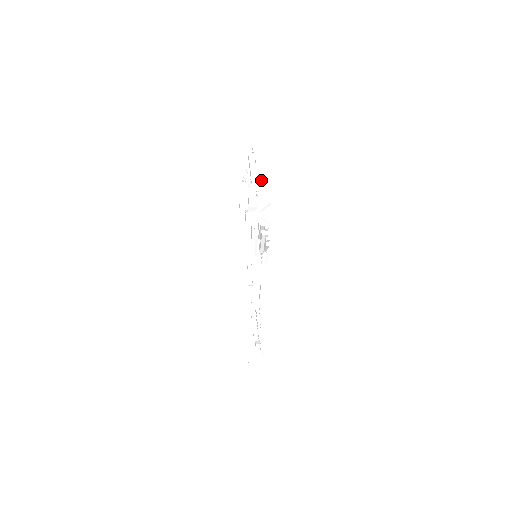
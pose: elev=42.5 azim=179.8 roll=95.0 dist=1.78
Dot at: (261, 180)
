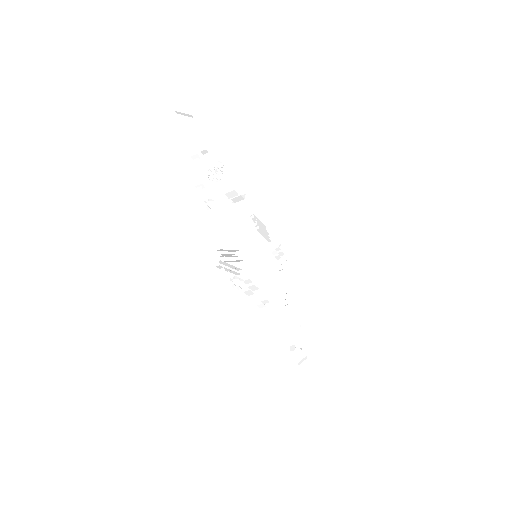
Dot at: (199, 191)
